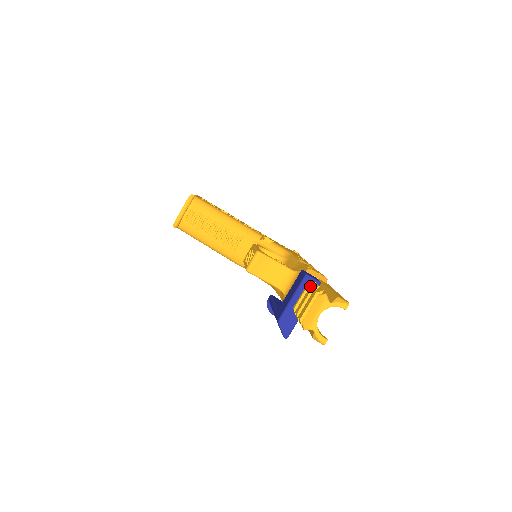
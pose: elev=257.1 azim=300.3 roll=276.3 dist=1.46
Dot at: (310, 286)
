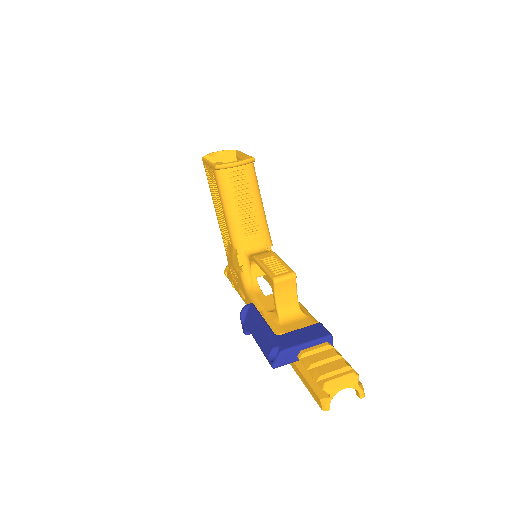
Dot at: (334, 350)
